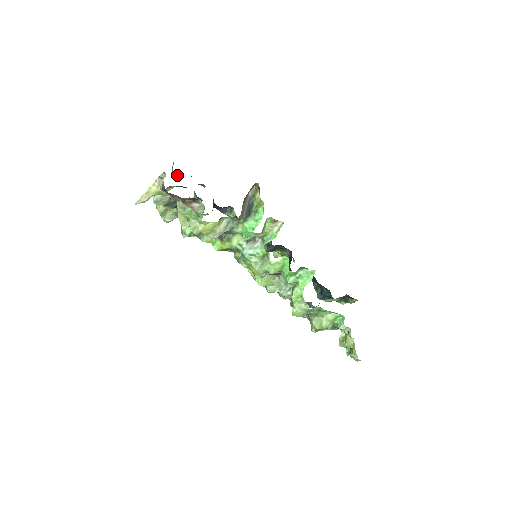
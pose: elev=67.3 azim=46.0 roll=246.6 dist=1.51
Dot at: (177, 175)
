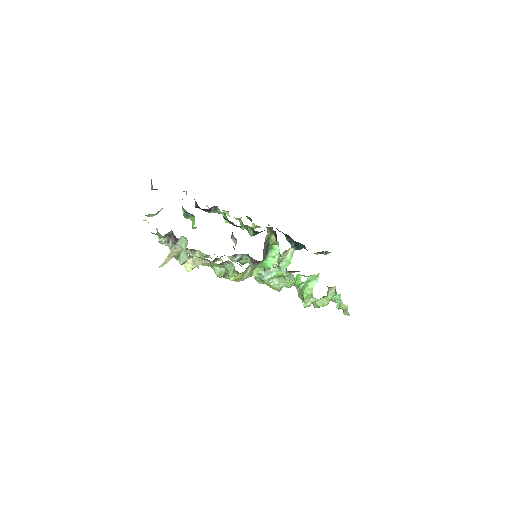
Dot at: occluded
